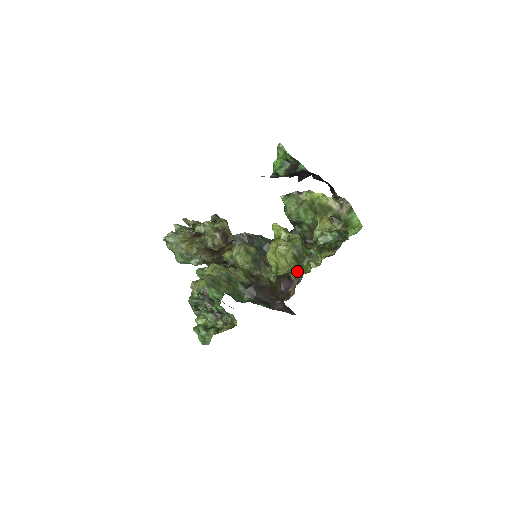
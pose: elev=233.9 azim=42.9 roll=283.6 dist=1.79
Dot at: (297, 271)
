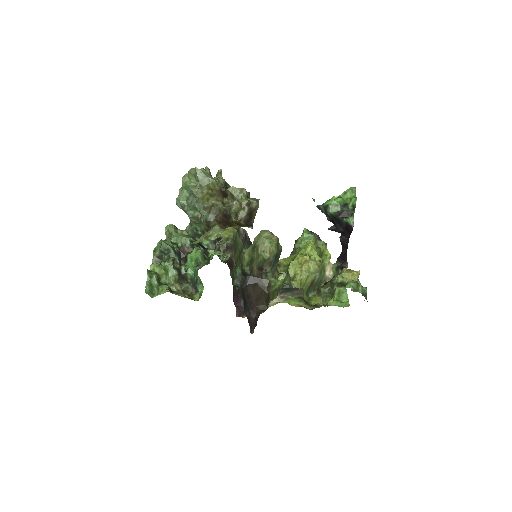
Dot at: (304, 295)
